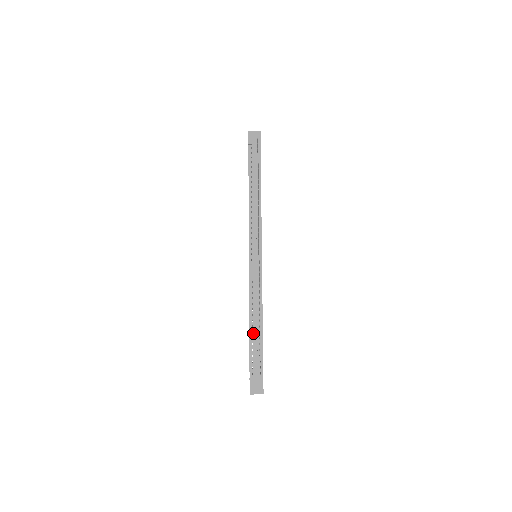
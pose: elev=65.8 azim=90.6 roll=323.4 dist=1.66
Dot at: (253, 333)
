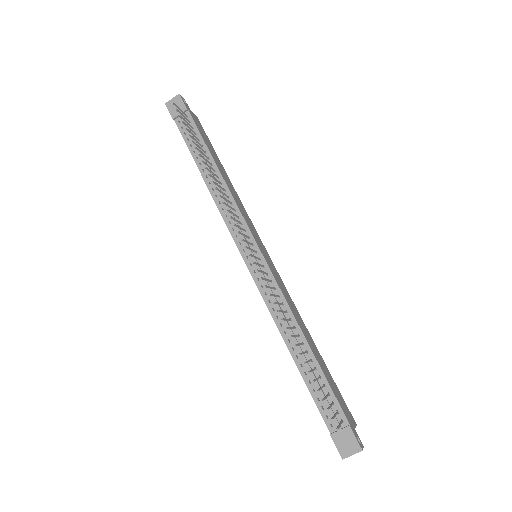
Dot at: (303, 366)
